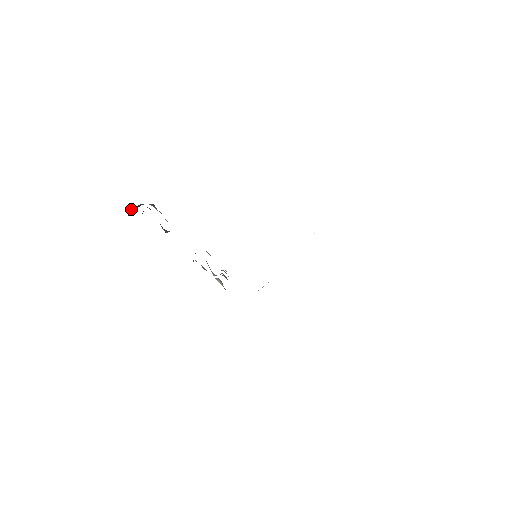
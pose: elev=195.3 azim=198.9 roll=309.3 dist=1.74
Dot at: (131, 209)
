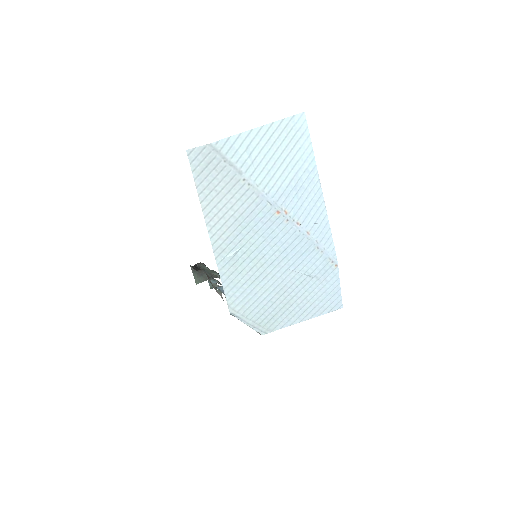
Dot at: (194, 270)
